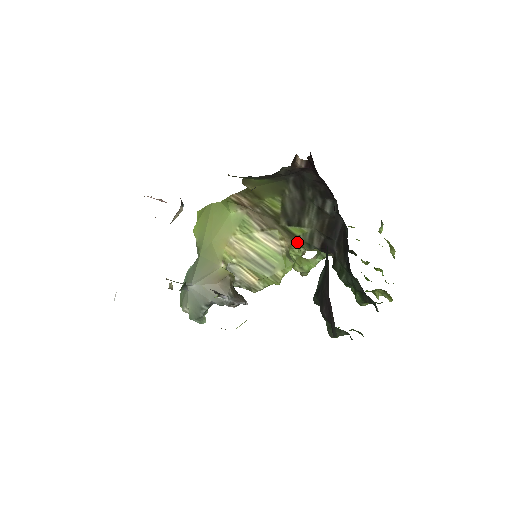
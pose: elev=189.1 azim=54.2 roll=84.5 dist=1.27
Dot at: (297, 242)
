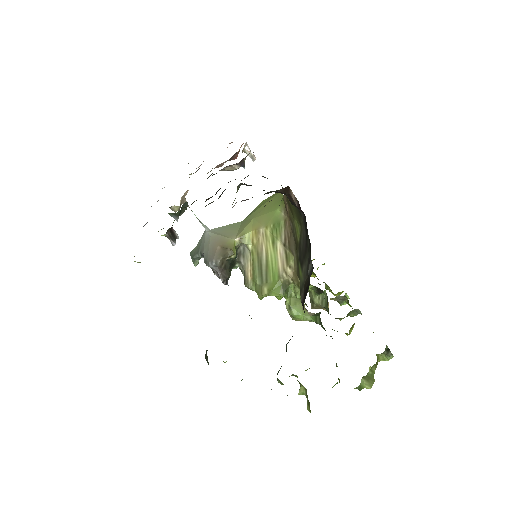
Dot at: occluded
